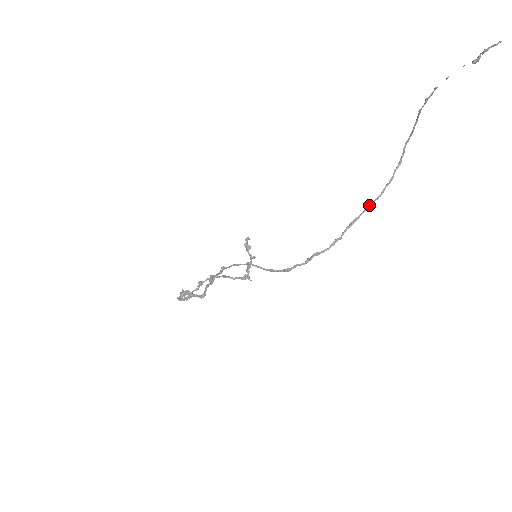
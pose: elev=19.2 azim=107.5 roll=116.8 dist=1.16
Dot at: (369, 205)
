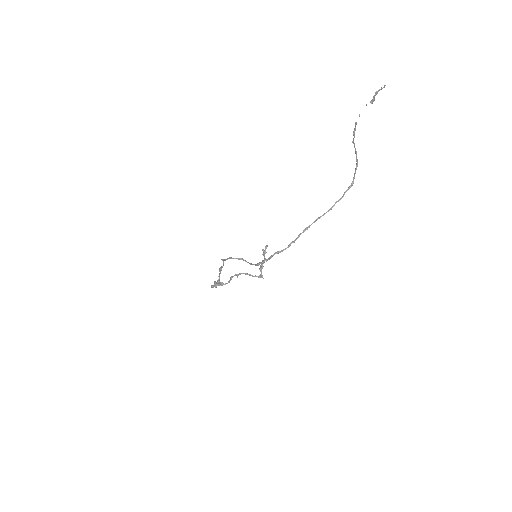
Dot at: (319, 217)
